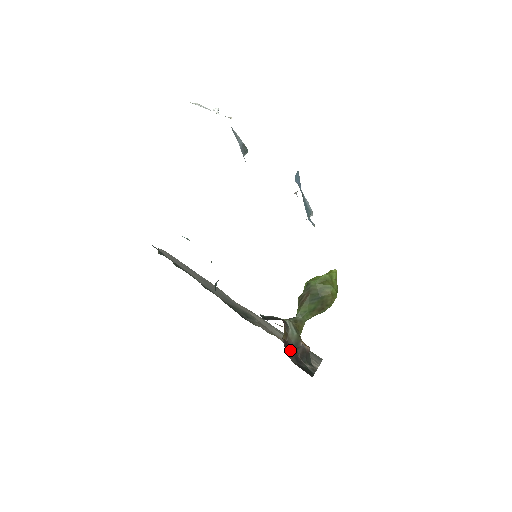
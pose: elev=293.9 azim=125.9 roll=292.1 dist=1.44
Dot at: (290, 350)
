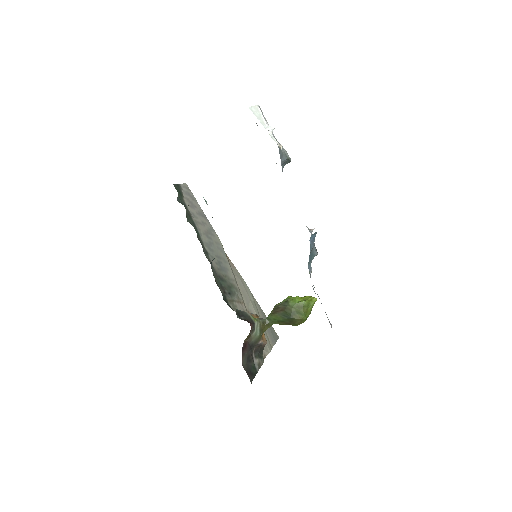
Dot at: (246, 350)
